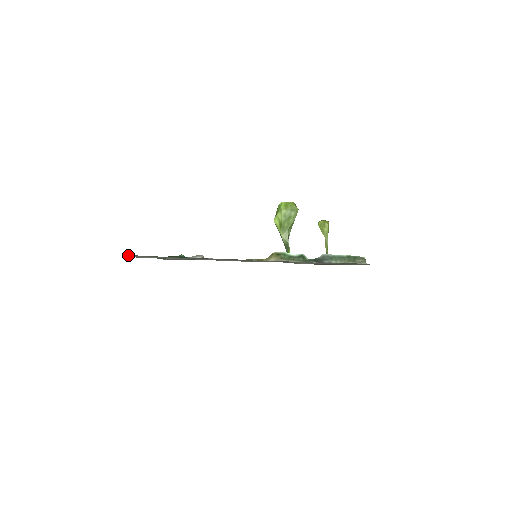
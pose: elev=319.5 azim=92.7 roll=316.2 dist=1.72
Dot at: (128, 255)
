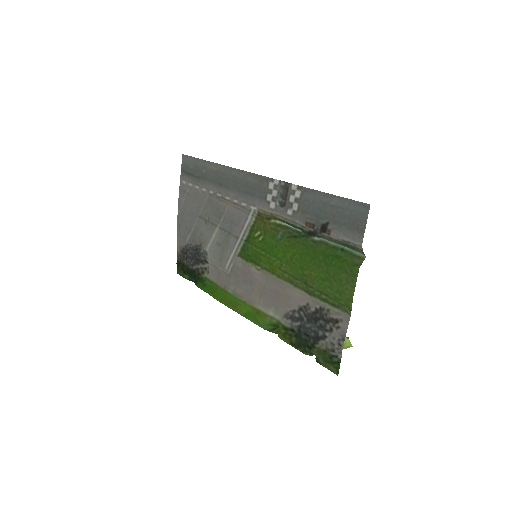
Dot at: (184, 164)
